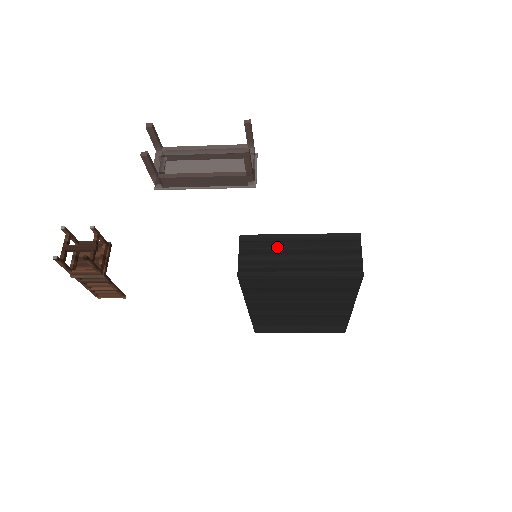
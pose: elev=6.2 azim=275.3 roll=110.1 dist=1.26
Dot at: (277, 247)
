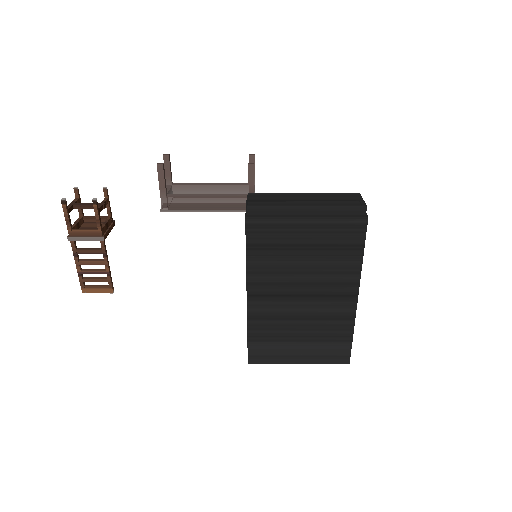
Dot at: (284, 198)
